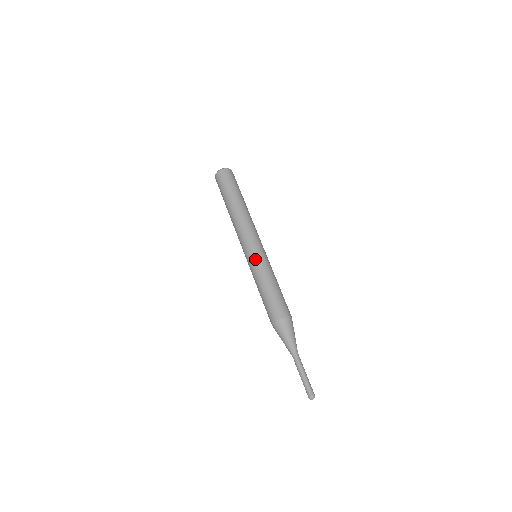
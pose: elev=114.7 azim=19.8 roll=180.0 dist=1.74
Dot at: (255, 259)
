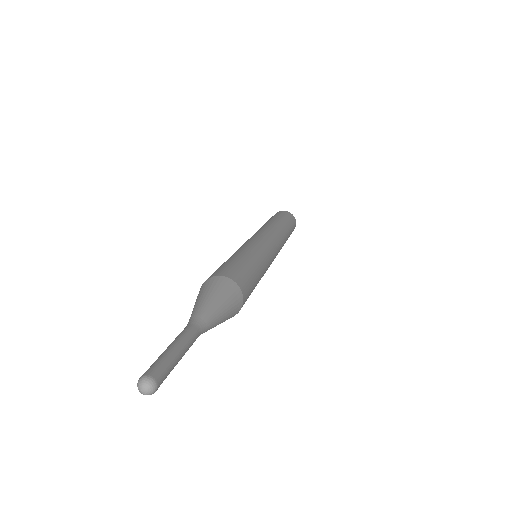
Dot at: occluded
